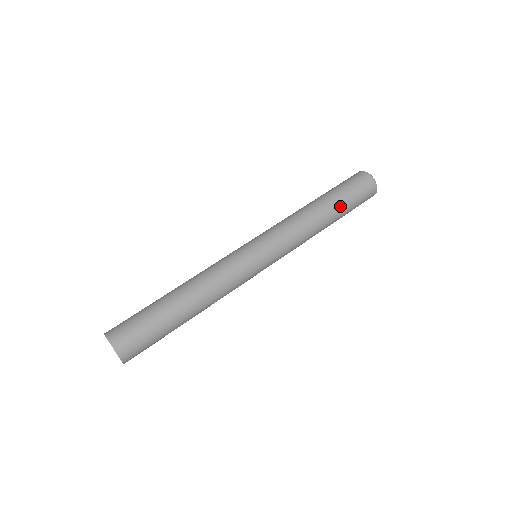
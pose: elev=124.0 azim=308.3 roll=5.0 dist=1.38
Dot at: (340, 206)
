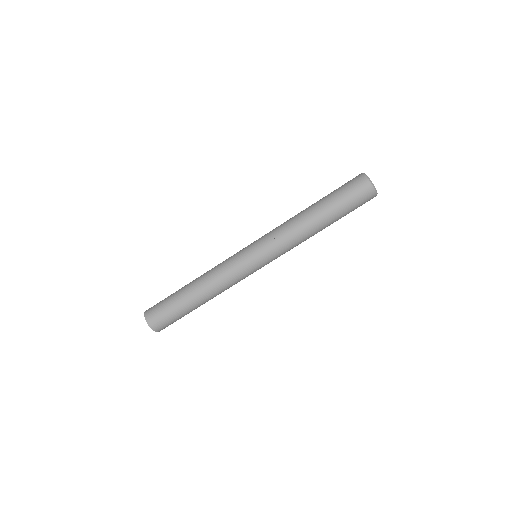
Dot at: occluded
